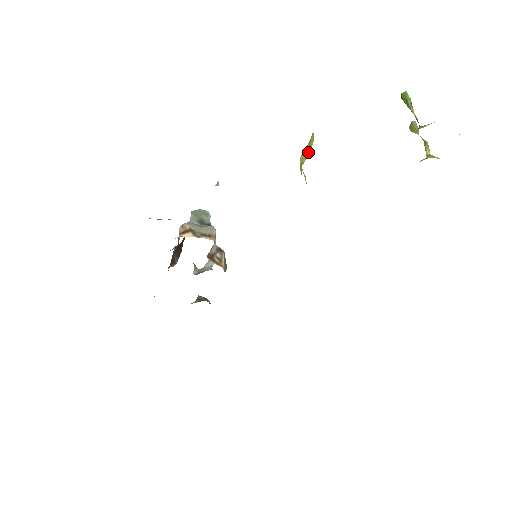
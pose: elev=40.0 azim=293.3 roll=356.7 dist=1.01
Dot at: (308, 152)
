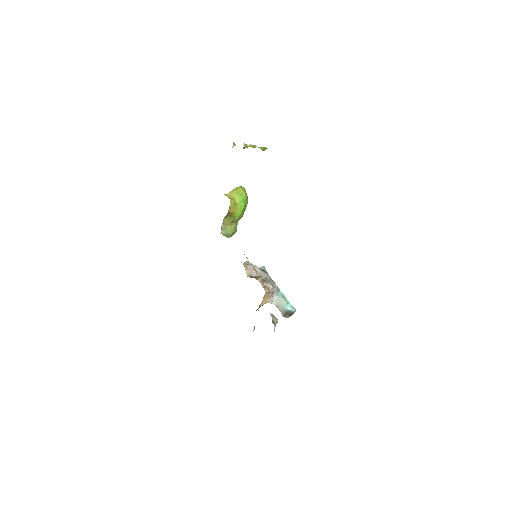
Dot at: (236, 192)
